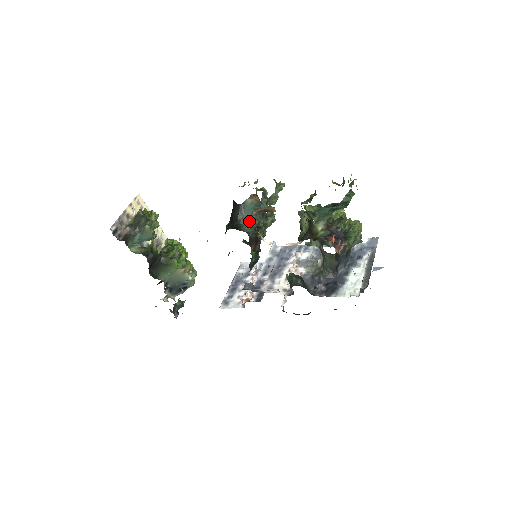
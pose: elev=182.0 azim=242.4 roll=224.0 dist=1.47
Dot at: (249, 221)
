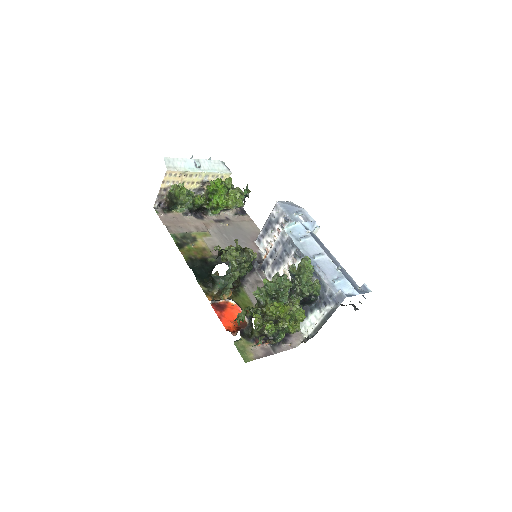
Dot at: occluded
